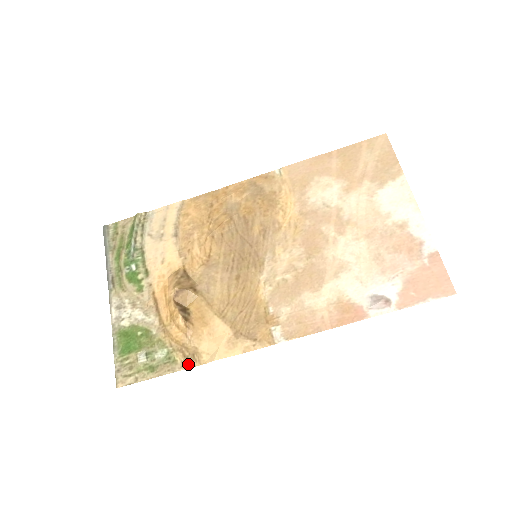
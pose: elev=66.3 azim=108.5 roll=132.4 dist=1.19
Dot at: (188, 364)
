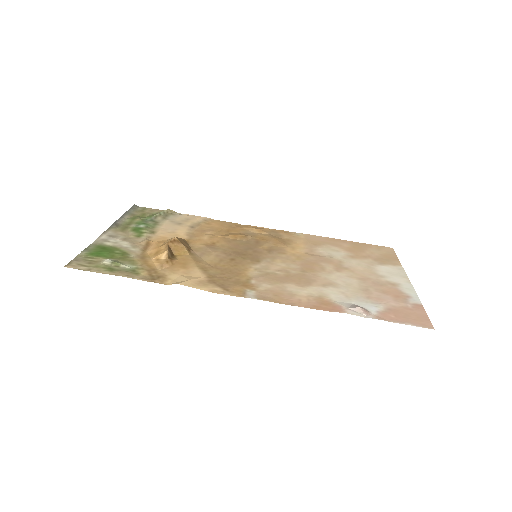
Dot at: (150, 279)
